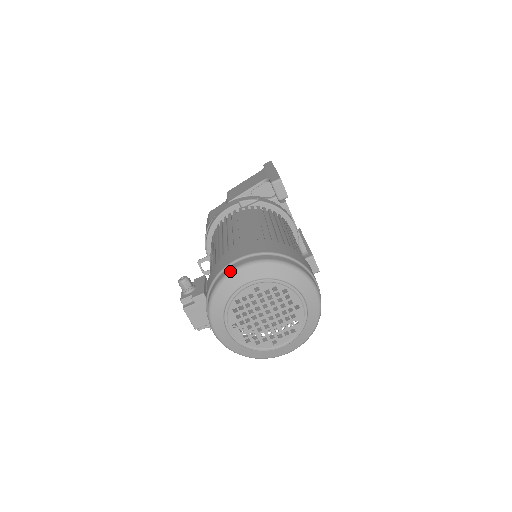
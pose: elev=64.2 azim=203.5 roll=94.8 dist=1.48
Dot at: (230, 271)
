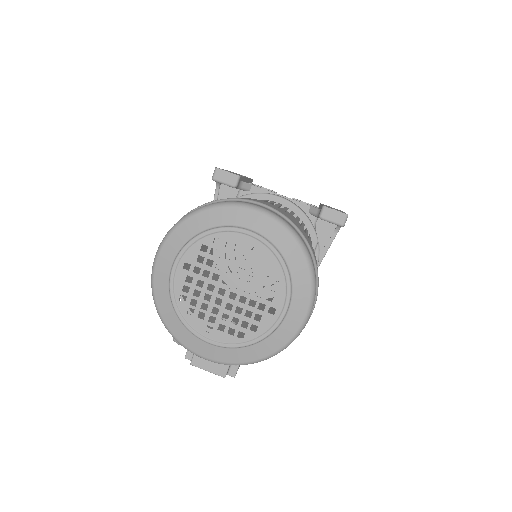
Dot at: (151, 274)
